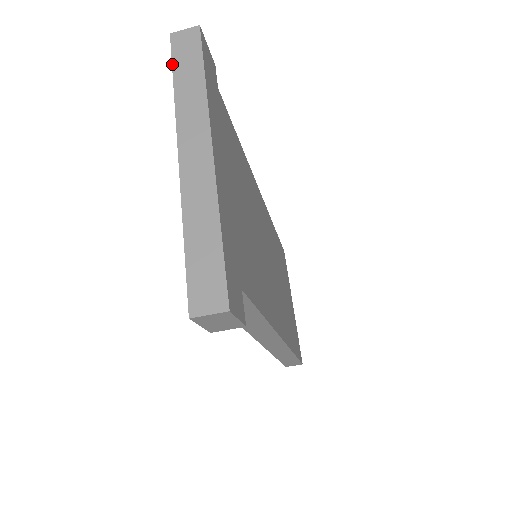
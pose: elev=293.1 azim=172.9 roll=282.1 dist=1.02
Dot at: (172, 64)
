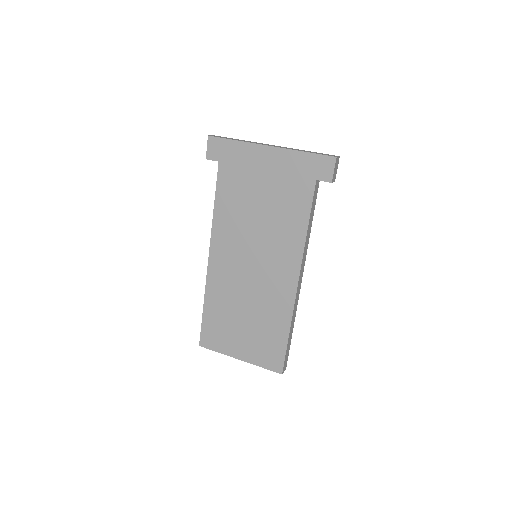
Dot at: (225, 138)
